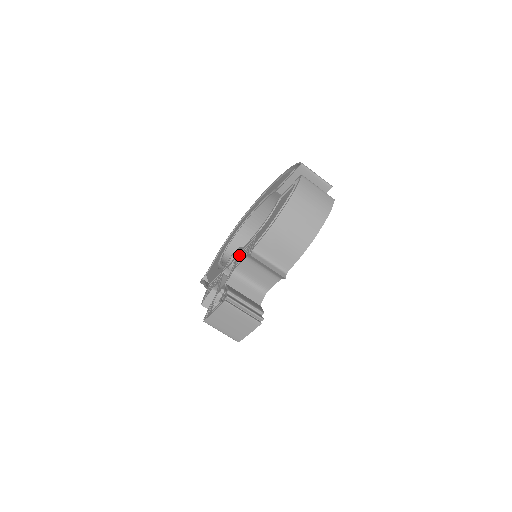
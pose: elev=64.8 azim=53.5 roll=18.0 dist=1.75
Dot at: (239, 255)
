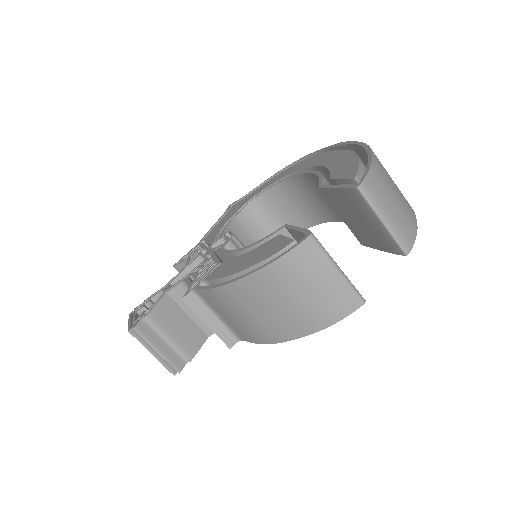
Dot at: (209, 258)
